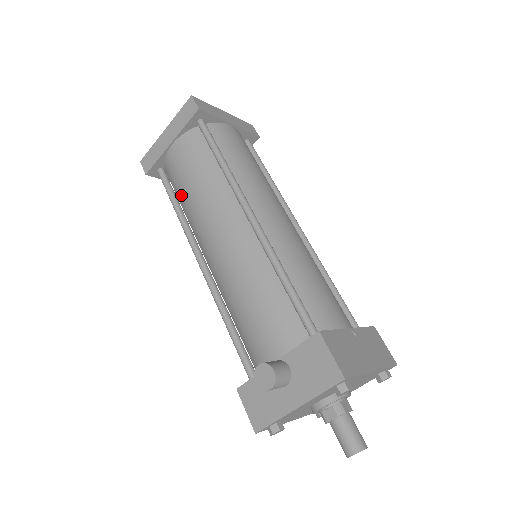
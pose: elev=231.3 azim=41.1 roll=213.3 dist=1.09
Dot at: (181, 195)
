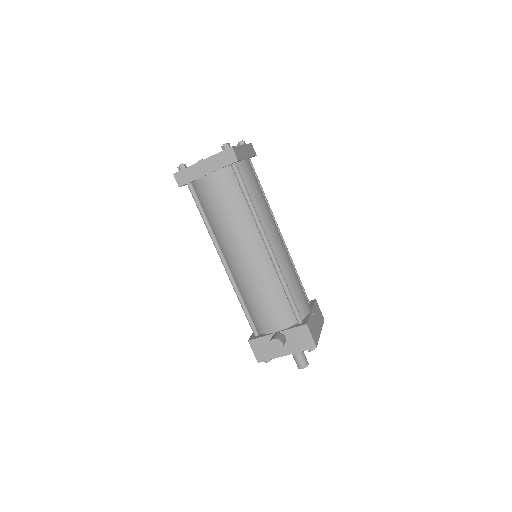
Dot at: (212, 213)
